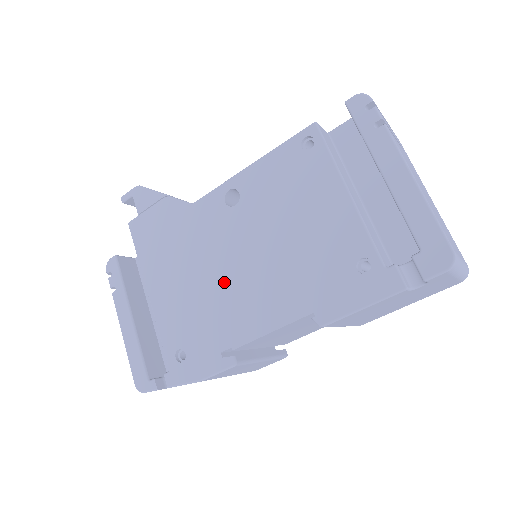
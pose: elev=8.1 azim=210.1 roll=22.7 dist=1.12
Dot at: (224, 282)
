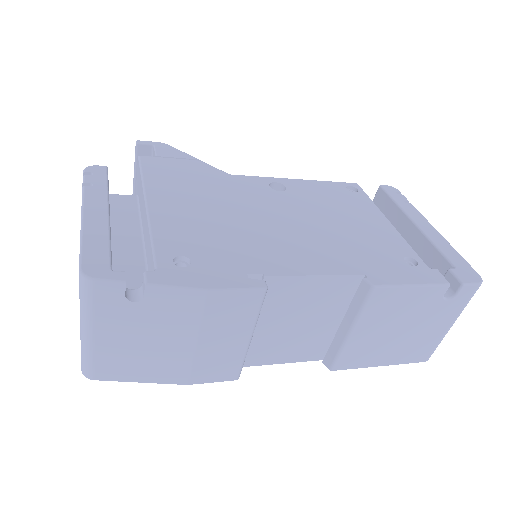
Dot at: (261, 227)
